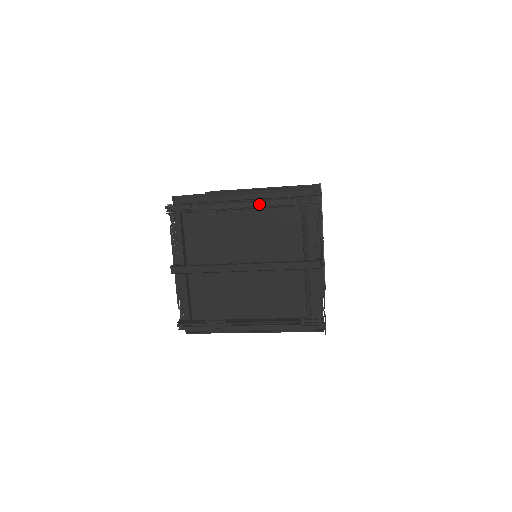
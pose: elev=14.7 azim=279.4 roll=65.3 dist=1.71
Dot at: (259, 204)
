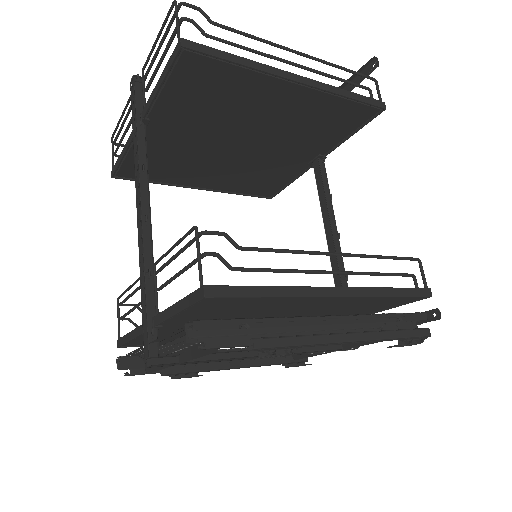
Dot at: occluded
